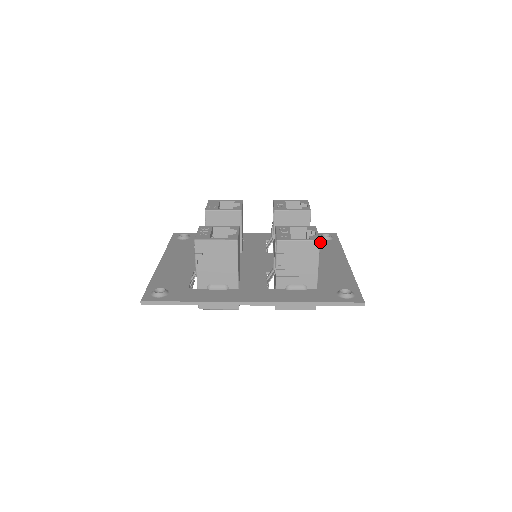
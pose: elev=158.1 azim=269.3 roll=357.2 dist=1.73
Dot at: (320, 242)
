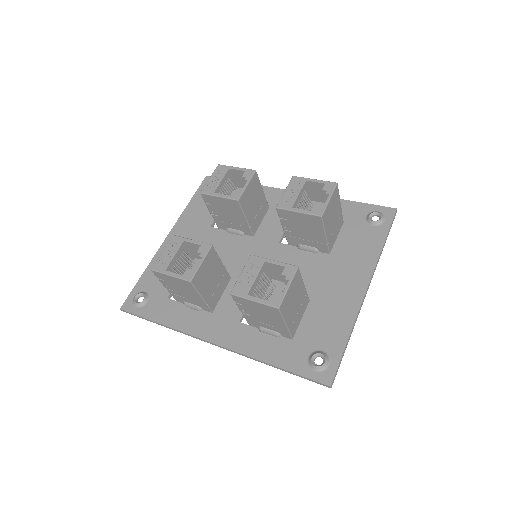
Dot at: (360, 229)
